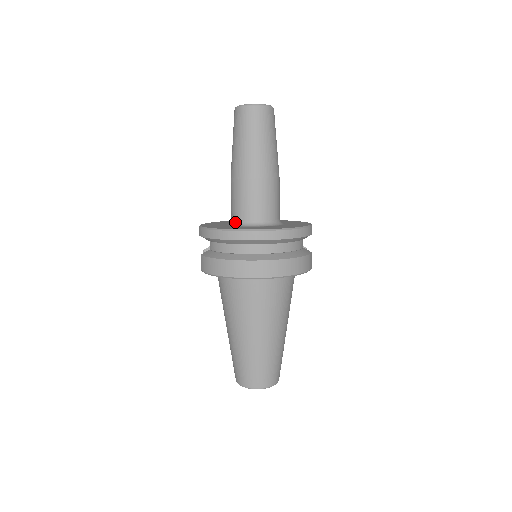
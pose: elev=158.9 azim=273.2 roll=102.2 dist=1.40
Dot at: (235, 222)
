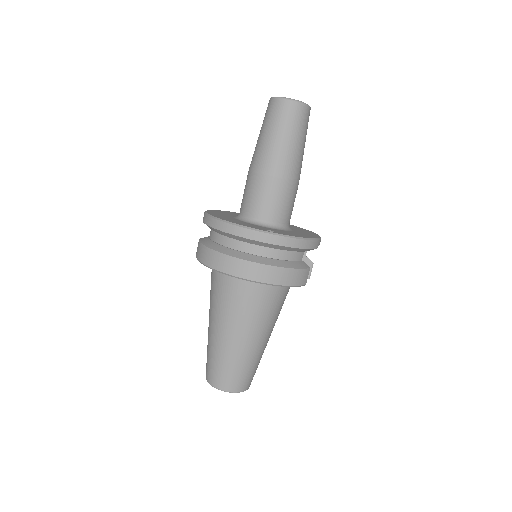
Dot at: (240, 215)
